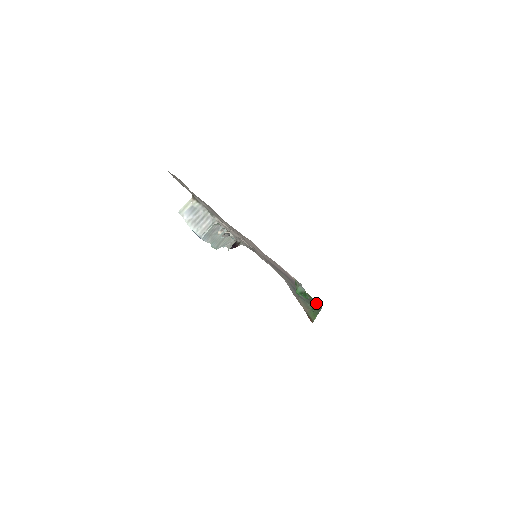
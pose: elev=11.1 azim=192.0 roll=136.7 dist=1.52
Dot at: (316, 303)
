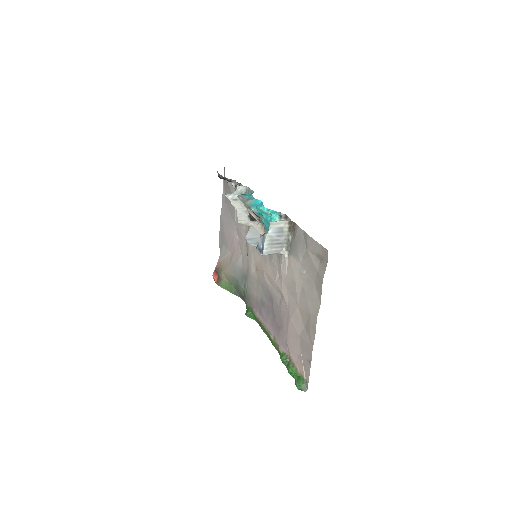
Dot at: (259, 324)
